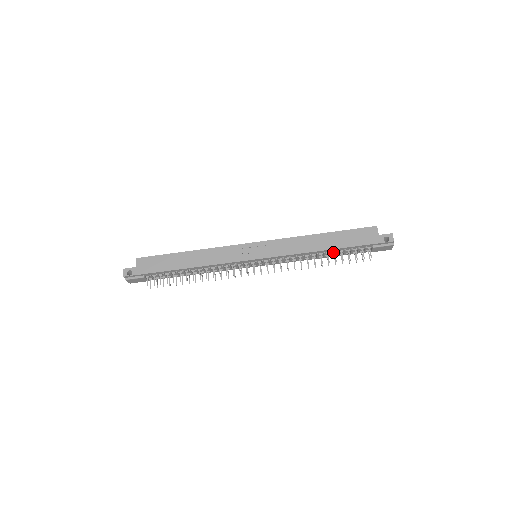
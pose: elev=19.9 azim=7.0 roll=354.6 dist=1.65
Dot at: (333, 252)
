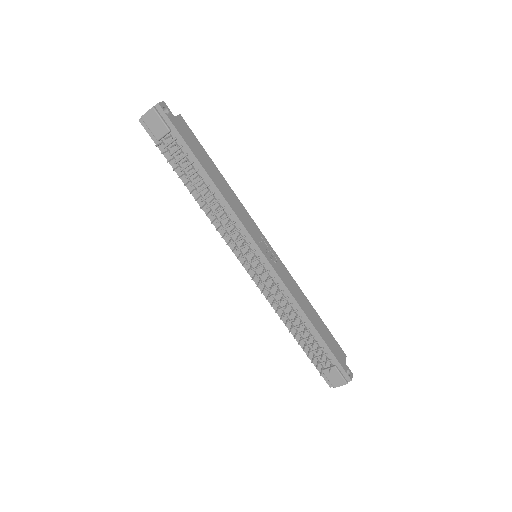
Dot at: (310, 332)
